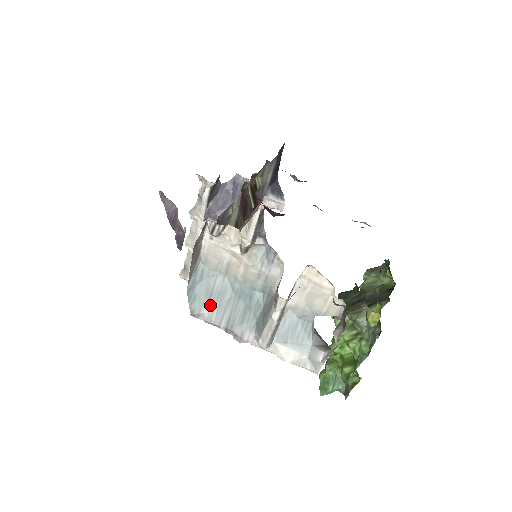
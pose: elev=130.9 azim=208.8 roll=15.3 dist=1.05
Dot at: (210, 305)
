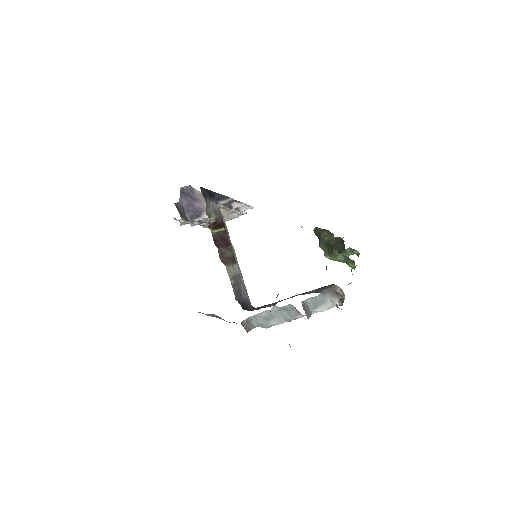
Dot at: (271, 321)
